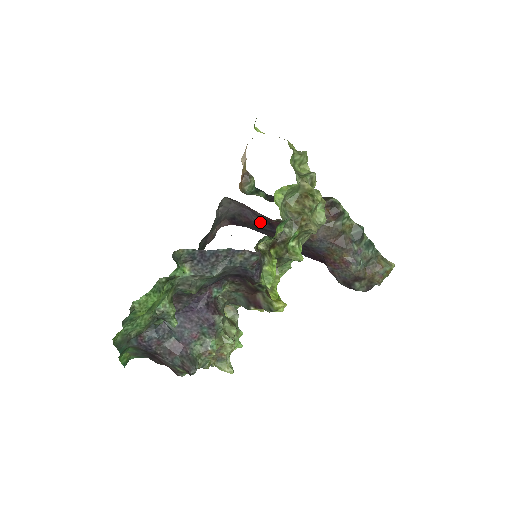
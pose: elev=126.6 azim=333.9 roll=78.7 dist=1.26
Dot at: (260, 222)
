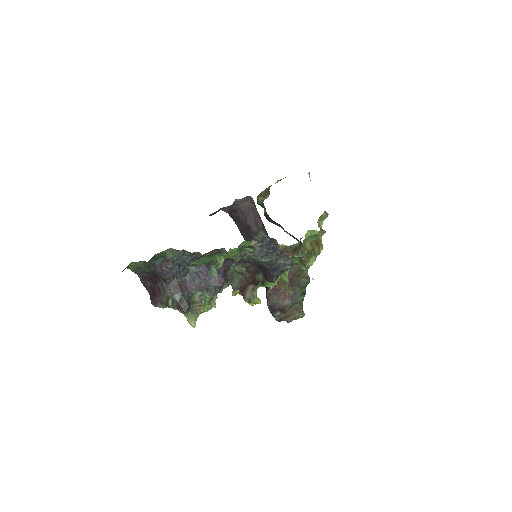
Dot at: (253, 228)
